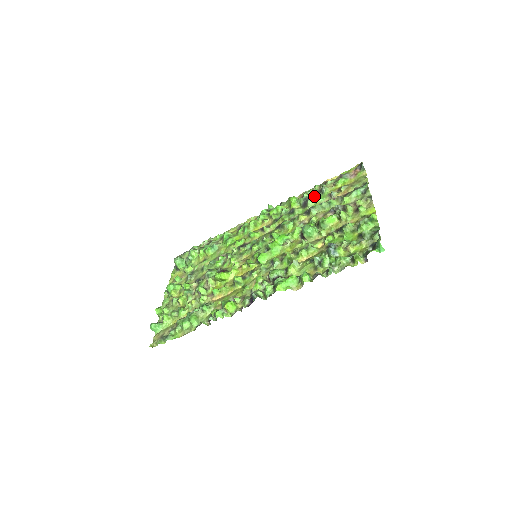
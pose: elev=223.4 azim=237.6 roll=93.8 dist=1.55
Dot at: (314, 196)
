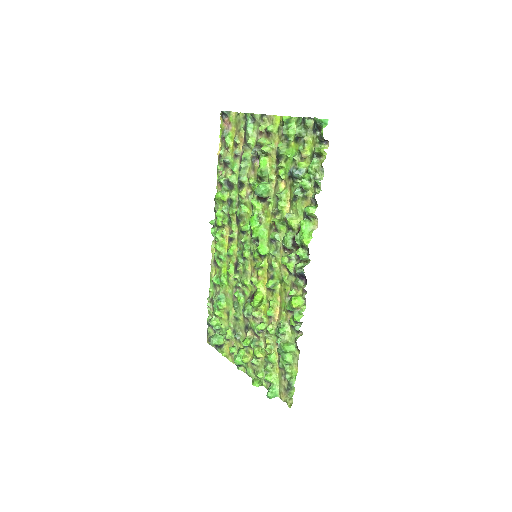
Dot at: (227, 173)
